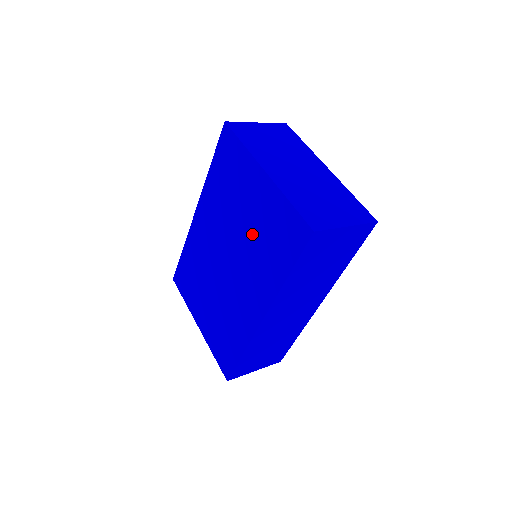
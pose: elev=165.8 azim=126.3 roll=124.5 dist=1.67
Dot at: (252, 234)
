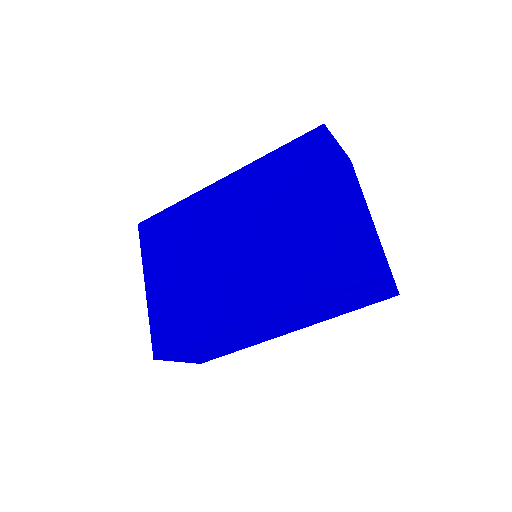
Dot at: (292, 239)
